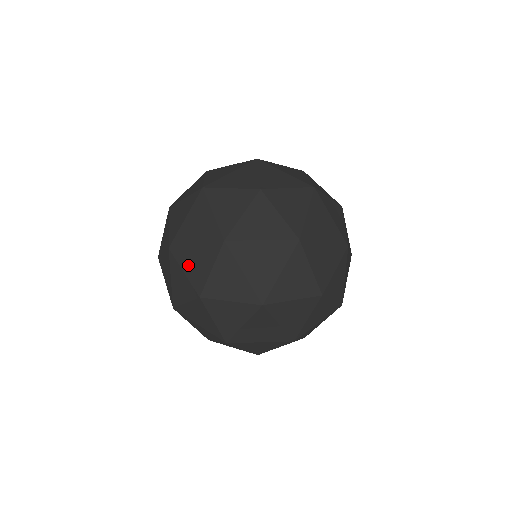
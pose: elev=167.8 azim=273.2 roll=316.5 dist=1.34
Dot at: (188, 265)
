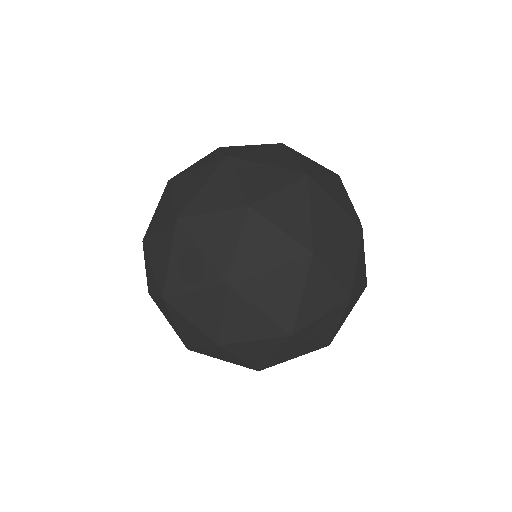
Dot at: occluded
